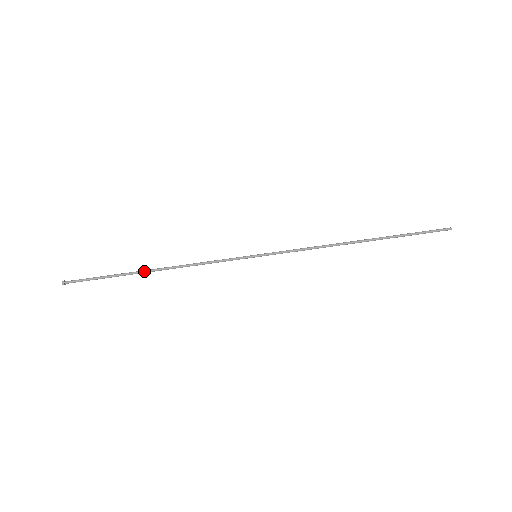
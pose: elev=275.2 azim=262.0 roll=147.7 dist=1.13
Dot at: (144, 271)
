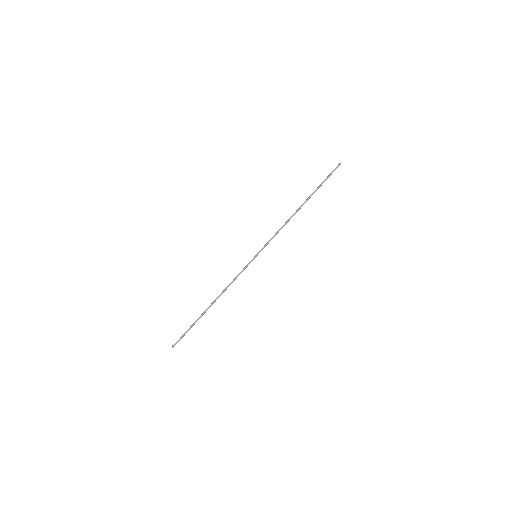
Dot at: (207, 308)
